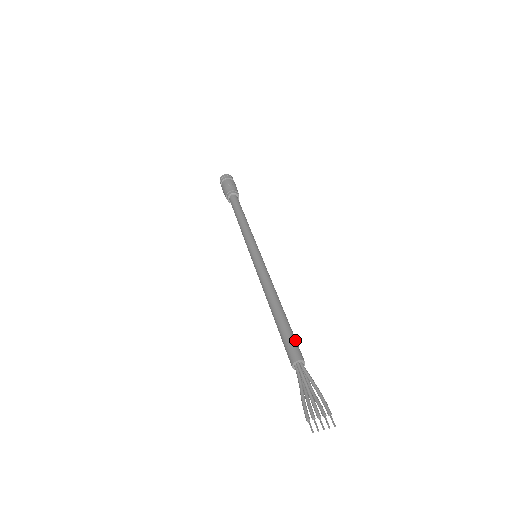
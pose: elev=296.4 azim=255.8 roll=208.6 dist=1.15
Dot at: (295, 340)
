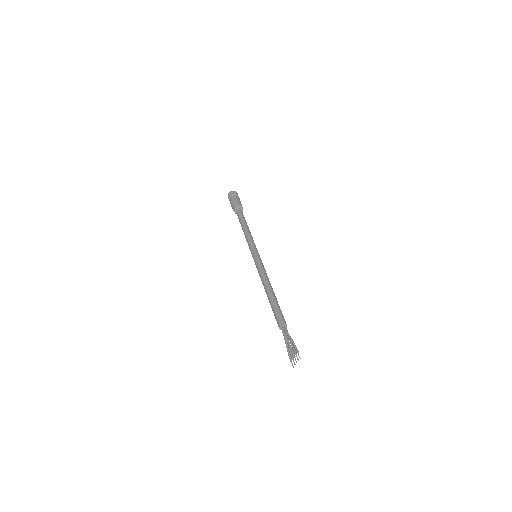
Dot at: (278, 312)
